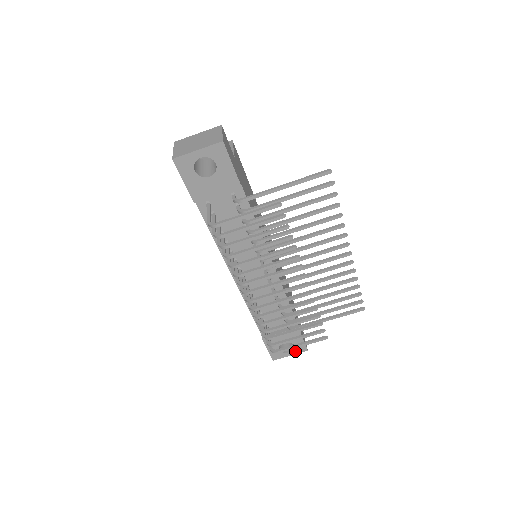
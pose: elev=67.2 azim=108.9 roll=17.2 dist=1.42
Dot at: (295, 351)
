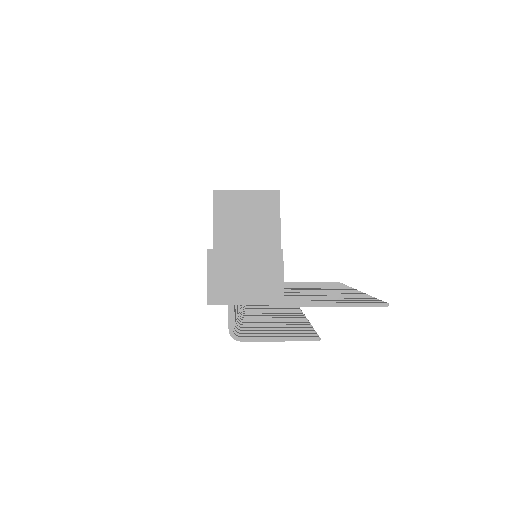
Dot at: occluded
